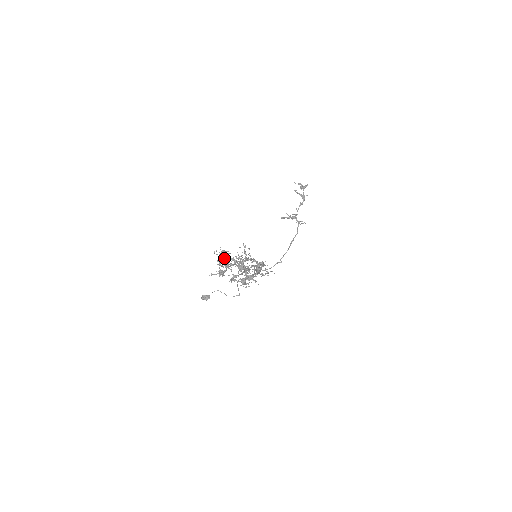
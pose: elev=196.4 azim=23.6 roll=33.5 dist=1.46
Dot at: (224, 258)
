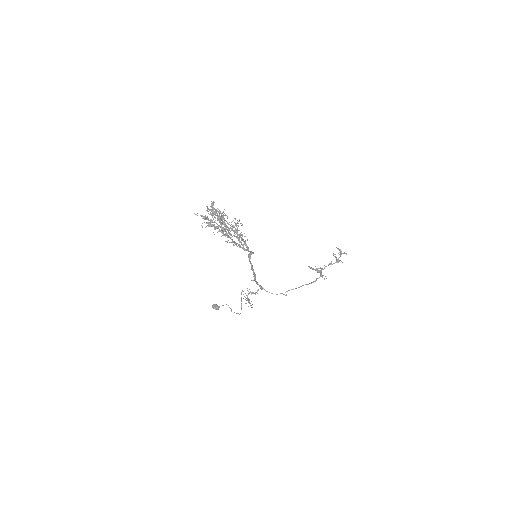
Dot at: (213, 207)
